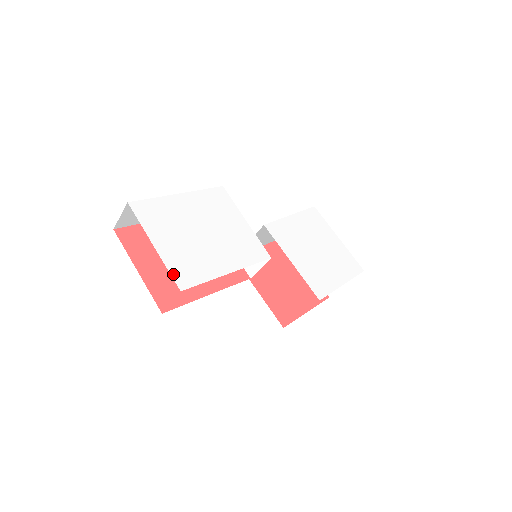
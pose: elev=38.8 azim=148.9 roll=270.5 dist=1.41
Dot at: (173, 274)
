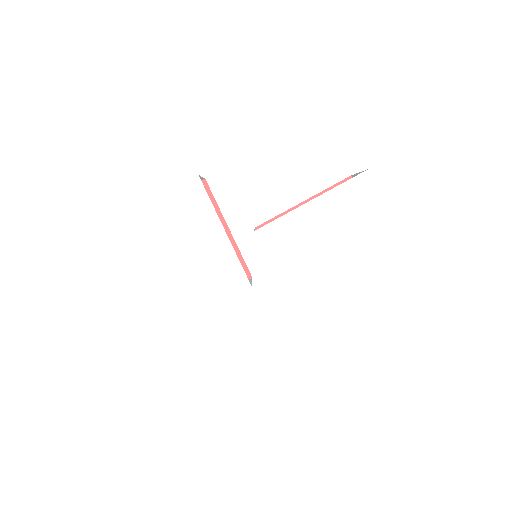
Dot at: (112, 327)
